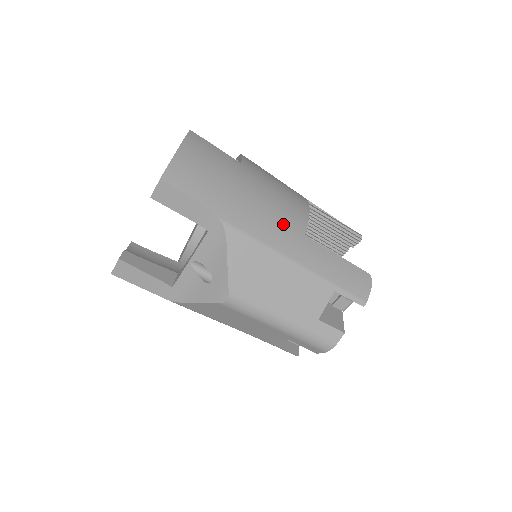
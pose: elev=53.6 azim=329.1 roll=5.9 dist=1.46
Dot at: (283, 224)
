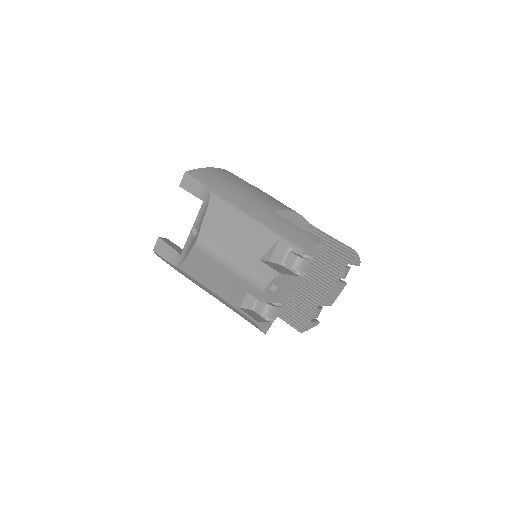
Dot at: (257, 203)
